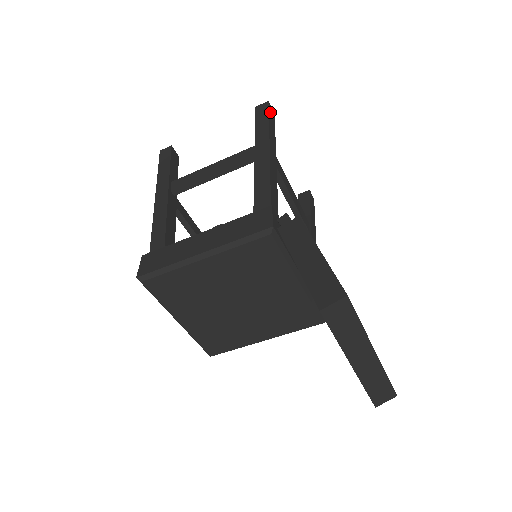
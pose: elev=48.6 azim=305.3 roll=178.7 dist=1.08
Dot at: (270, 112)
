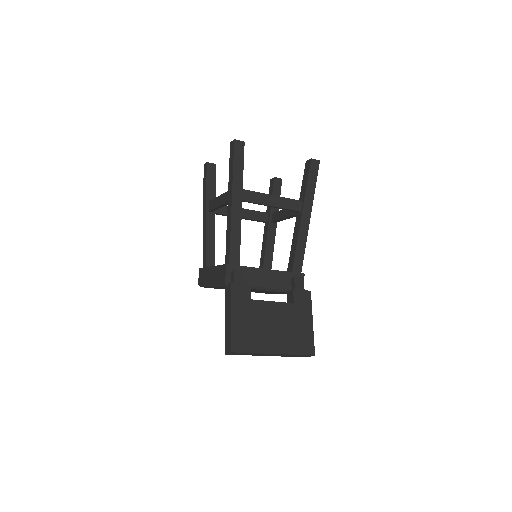
Dot at: (236, 152)
